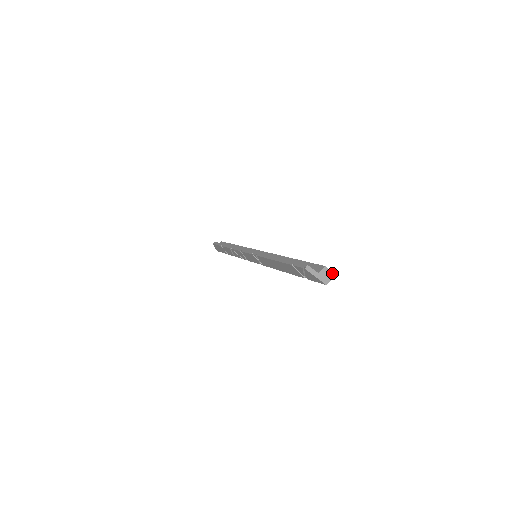
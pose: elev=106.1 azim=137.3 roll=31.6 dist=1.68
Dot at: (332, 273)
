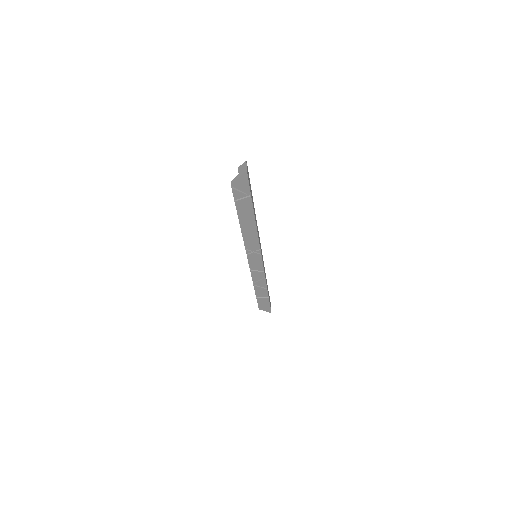
Dot at: (244, 163)
